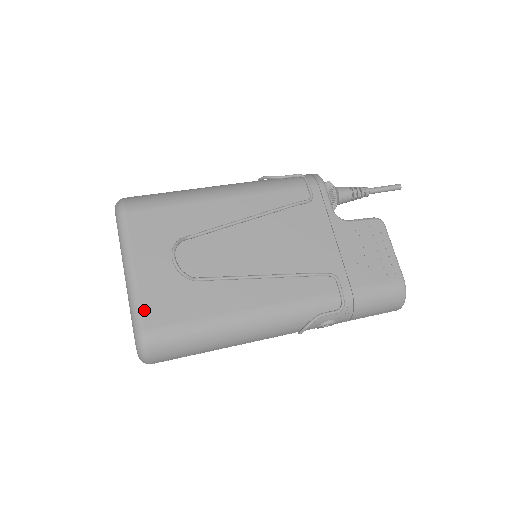
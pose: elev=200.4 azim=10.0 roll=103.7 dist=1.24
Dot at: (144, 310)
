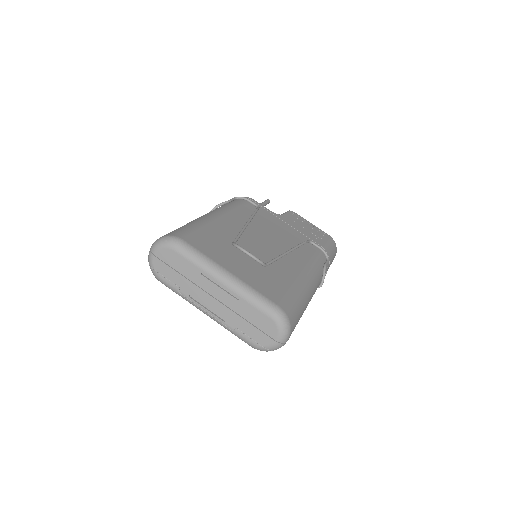
Dot at: (264, 294)
